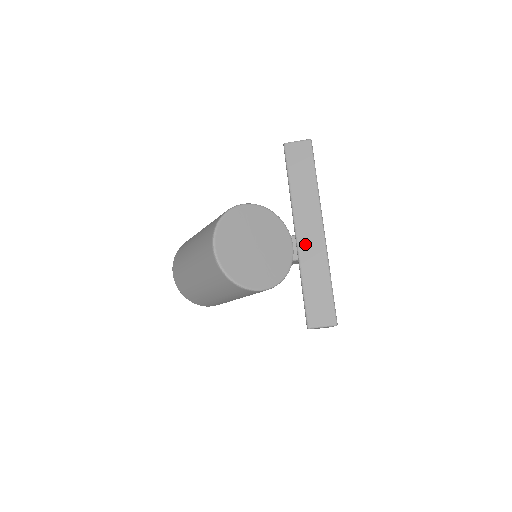
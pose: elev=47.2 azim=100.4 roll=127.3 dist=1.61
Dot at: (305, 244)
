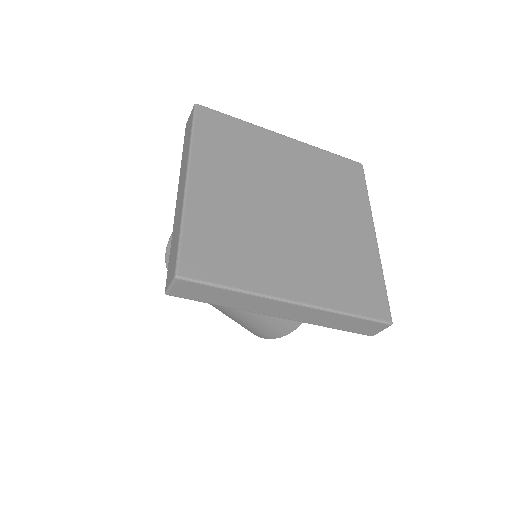
Dot at: (177, 204)
